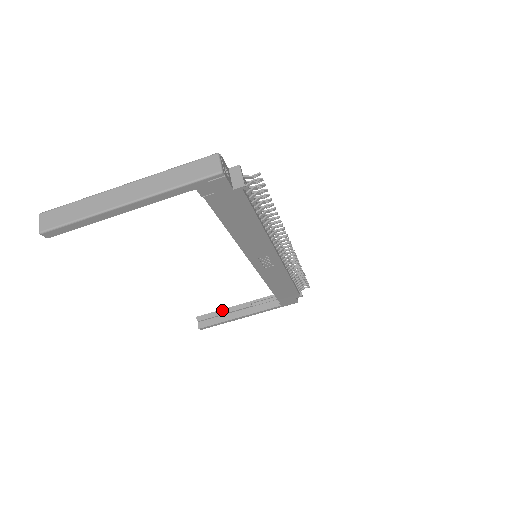
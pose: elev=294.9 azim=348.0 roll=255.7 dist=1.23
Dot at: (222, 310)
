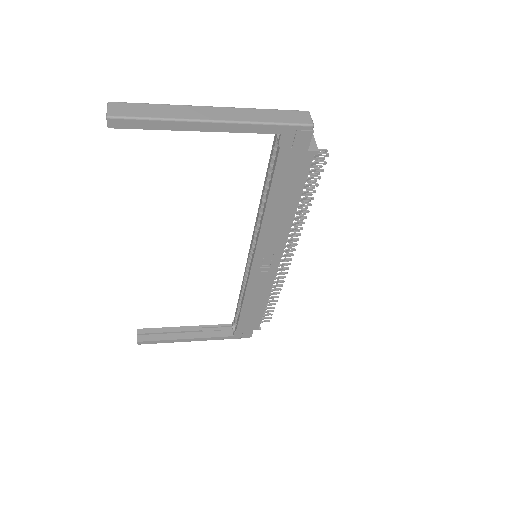
Dot at: (169, 328)
